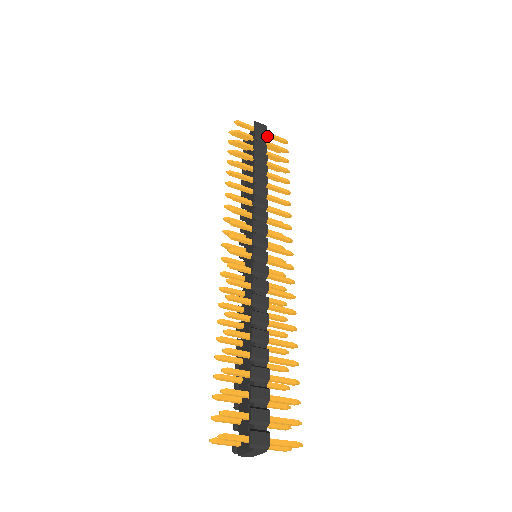
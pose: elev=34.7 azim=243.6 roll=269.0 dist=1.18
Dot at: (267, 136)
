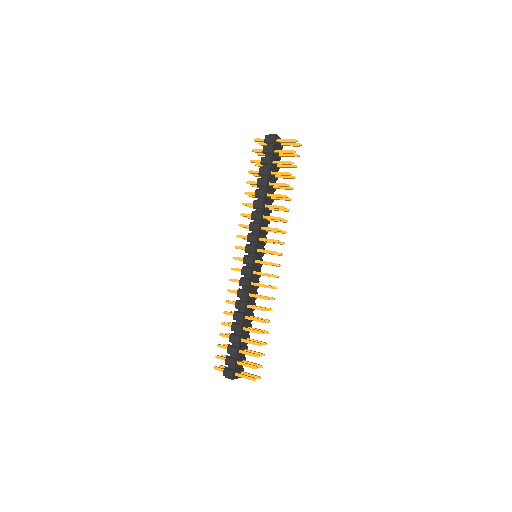
Dot at: (280, 142)
